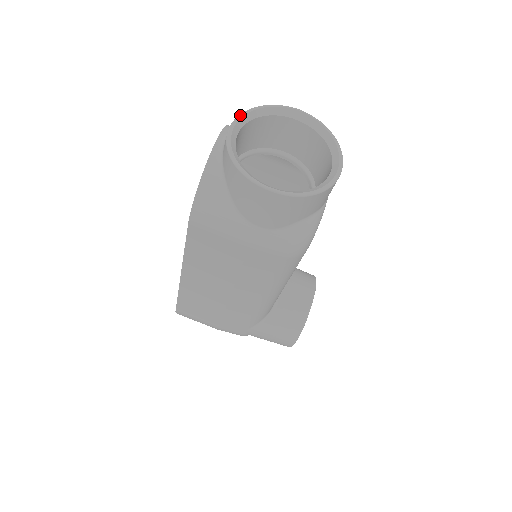
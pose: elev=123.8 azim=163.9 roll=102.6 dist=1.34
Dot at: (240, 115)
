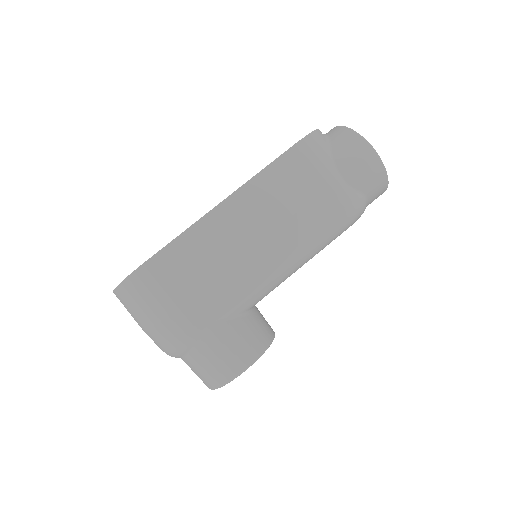
Dot at: occluded
